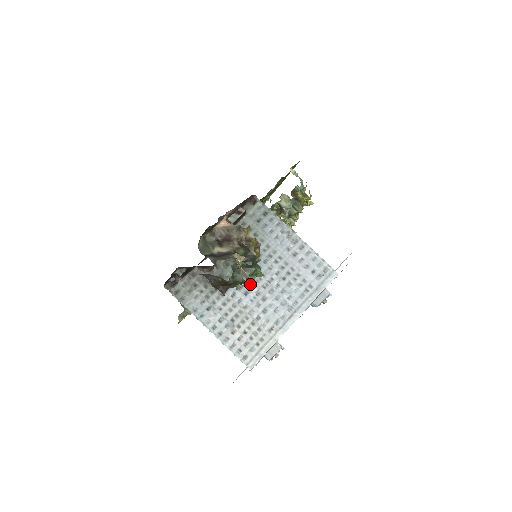
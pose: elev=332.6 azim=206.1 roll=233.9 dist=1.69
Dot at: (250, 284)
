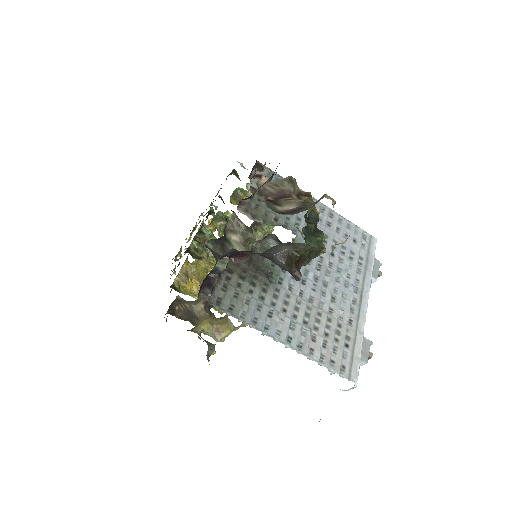
Dot at: (302, 269)
